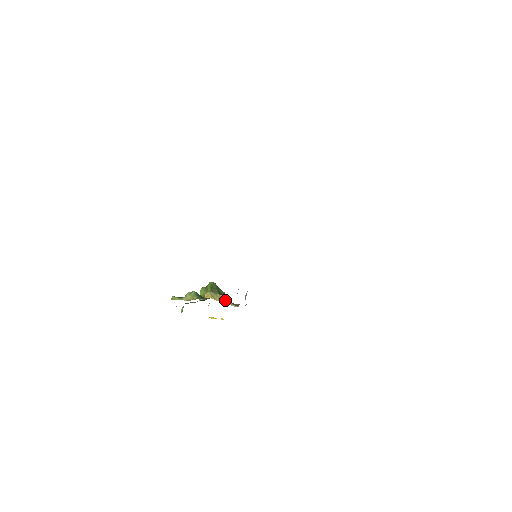
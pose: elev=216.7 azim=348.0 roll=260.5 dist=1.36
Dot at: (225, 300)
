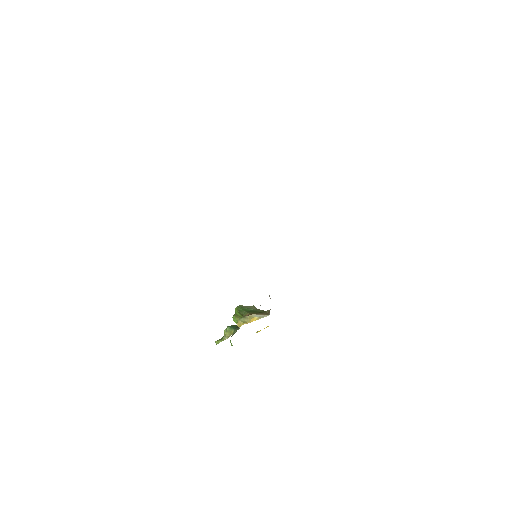
Dot at: (256, 317)
